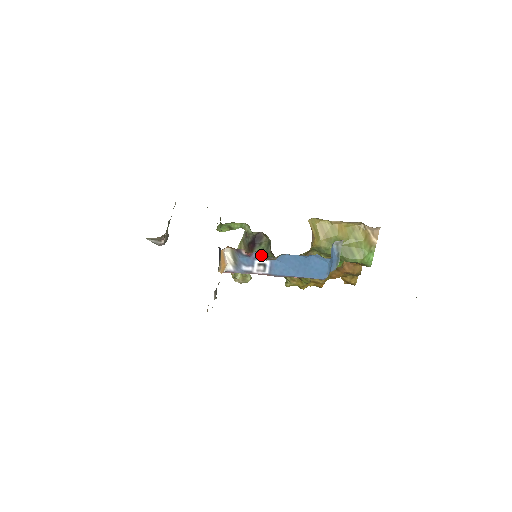
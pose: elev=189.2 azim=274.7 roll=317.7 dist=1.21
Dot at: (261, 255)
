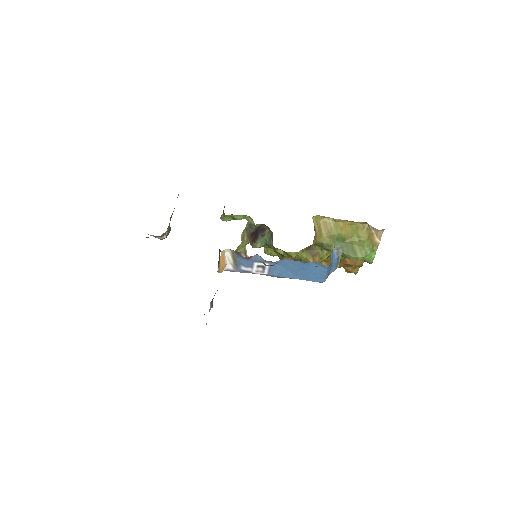
Dot at: (260, 258)
